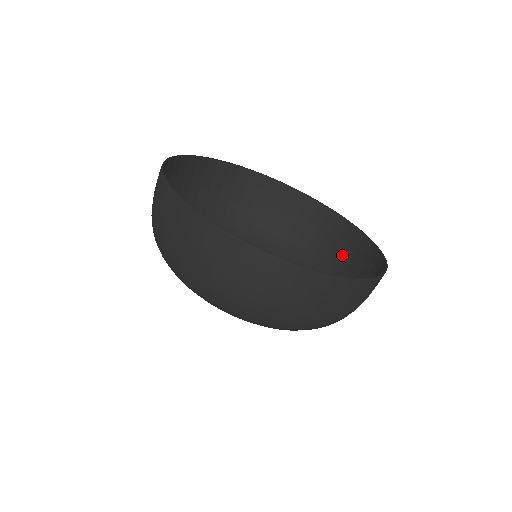
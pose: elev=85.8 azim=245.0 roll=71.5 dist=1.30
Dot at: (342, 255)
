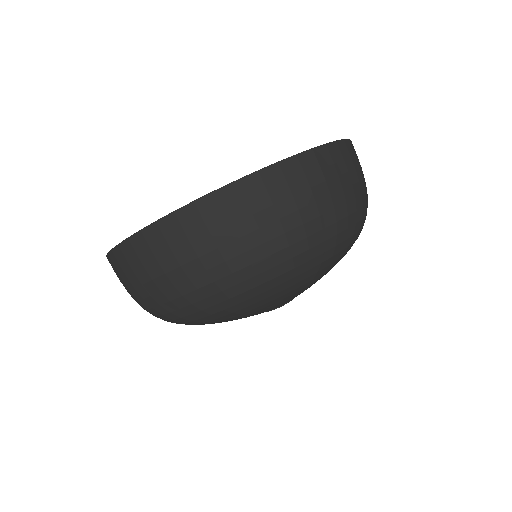
Dot at: occluded
